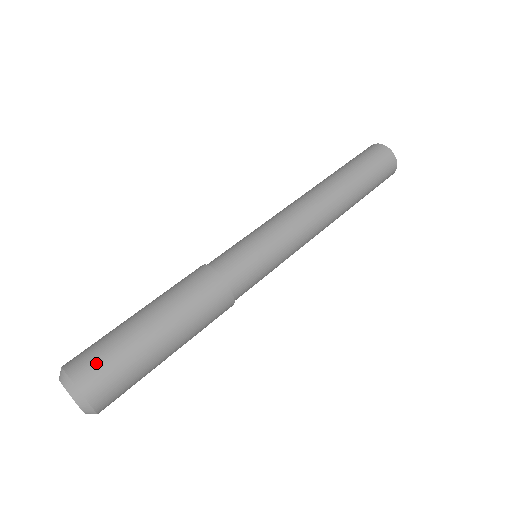
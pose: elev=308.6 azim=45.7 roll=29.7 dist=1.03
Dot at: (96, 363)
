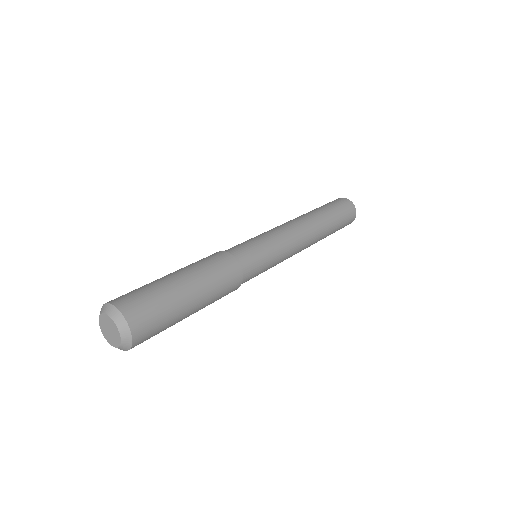
Dot at: (141, 303)
